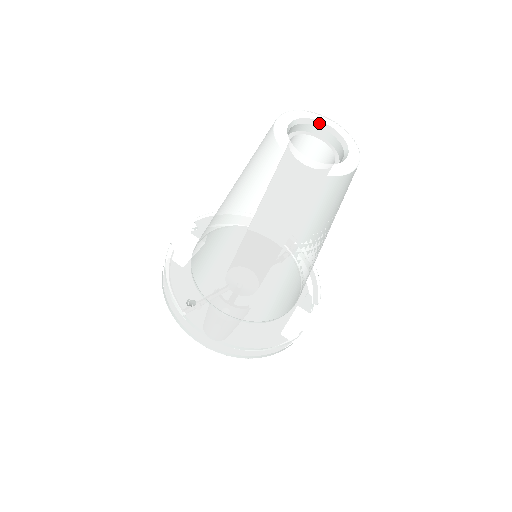
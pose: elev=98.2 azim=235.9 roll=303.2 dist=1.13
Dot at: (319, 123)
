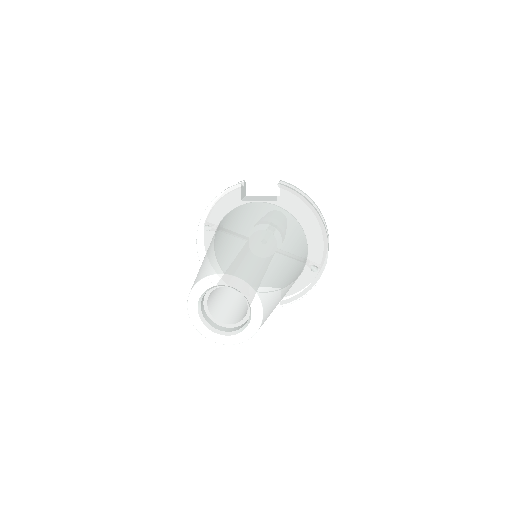
Dot at: (249, 303)
